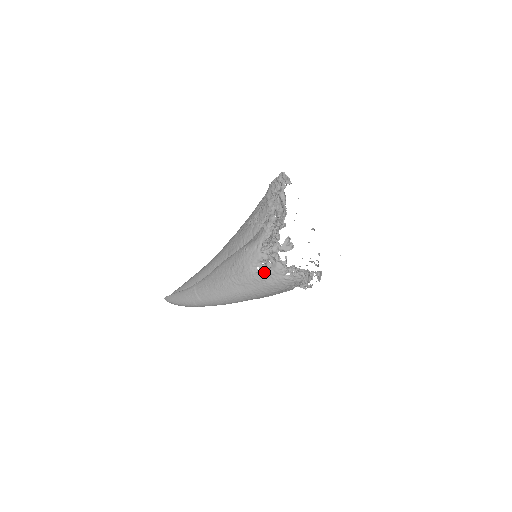
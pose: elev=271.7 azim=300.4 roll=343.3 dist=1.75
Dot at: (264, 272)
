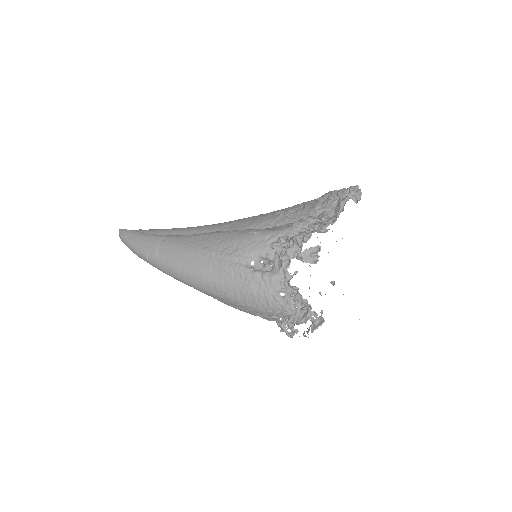
Dot at: (256, 271)
